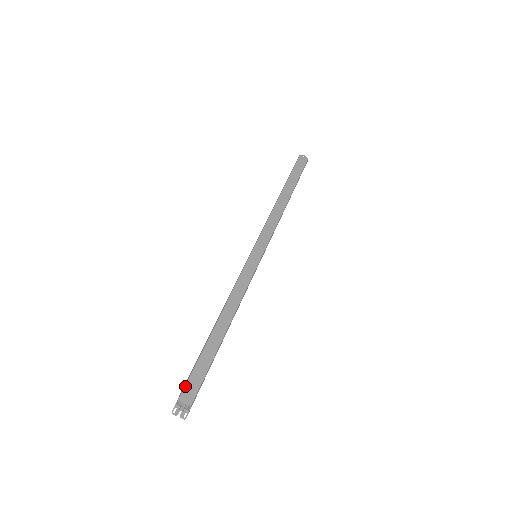
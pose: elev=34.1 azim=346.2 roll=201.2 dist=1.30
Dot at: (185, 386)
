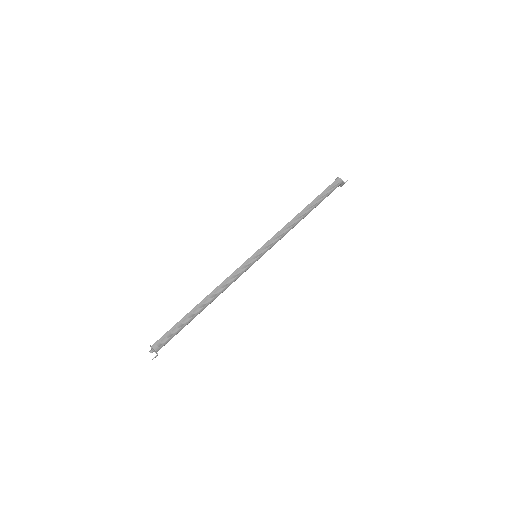
Dot at: occluded
